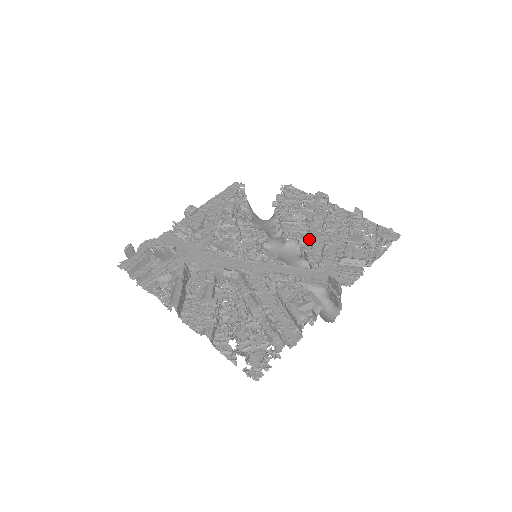
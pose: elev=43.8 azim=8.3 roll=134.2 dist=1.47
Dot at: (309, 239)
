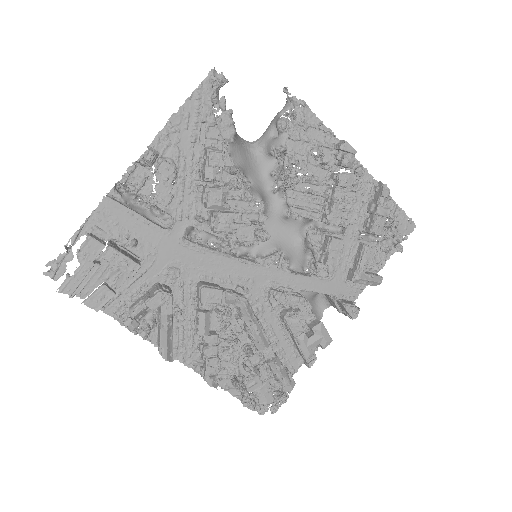
Dot at: (318, 220)
